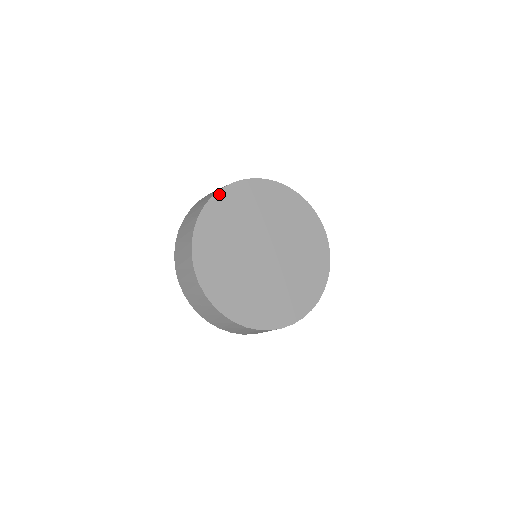
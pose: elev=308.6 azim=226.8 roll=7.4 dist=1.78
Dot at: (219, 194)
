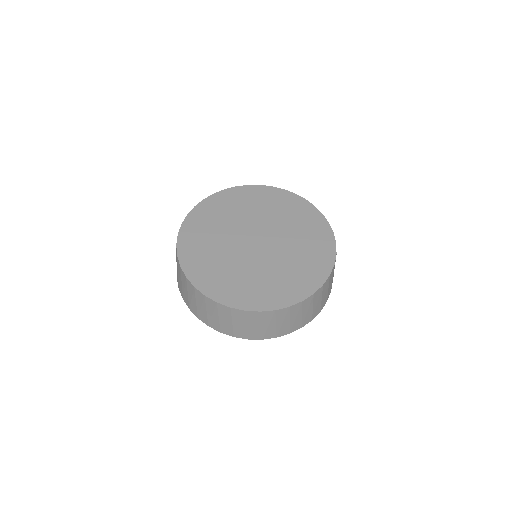
Dot at: (193, 212)
